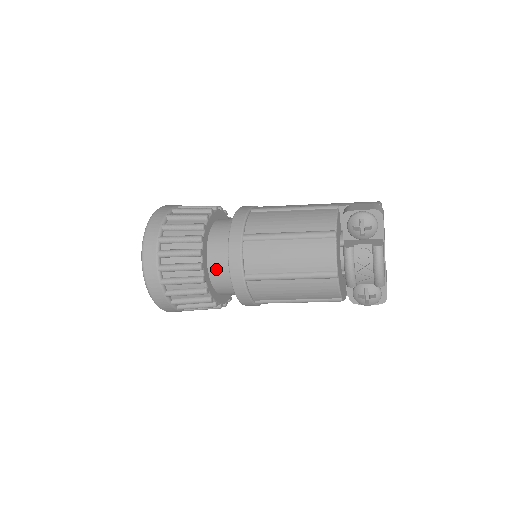
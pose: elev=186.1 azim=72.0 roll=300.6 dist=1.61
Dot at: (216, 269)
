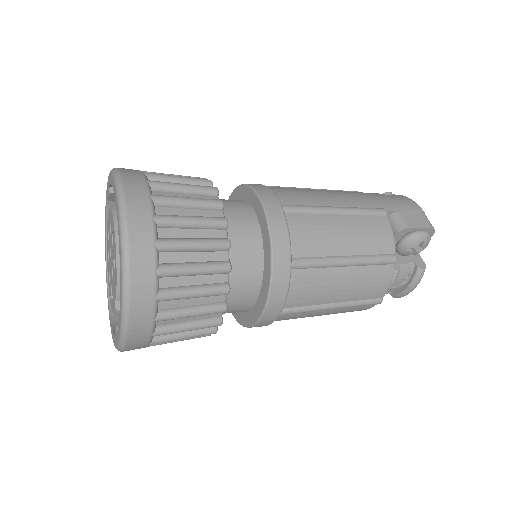
Dot at: (233, 300)
